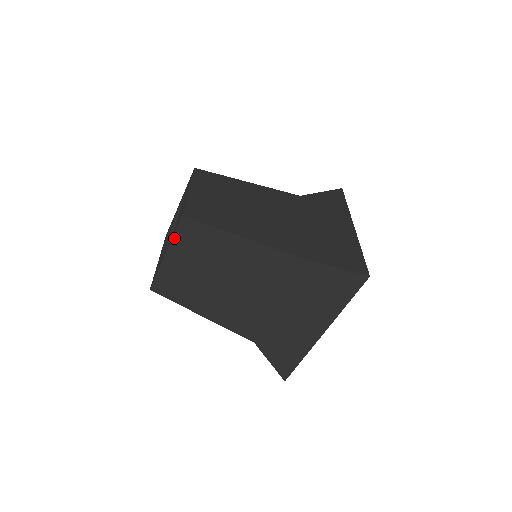
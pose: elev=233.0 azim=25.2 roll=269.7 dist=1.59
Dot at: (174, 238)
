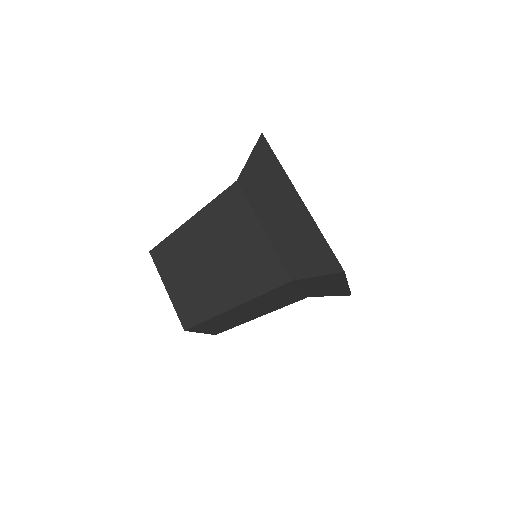
Dot at: (159, 271)
